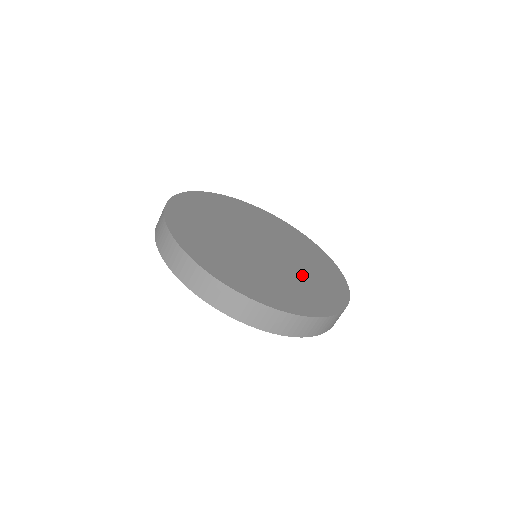
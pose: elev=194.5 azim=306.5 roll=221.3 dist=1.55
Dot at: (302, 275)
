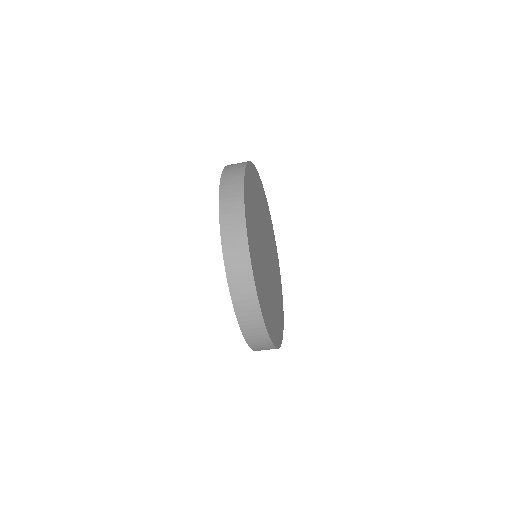
Dot at: (271, 298)
